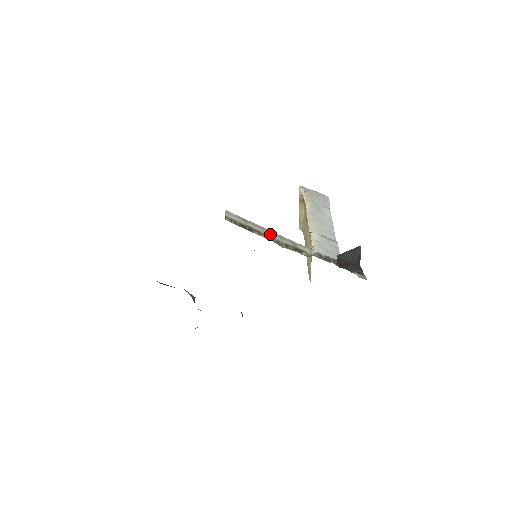
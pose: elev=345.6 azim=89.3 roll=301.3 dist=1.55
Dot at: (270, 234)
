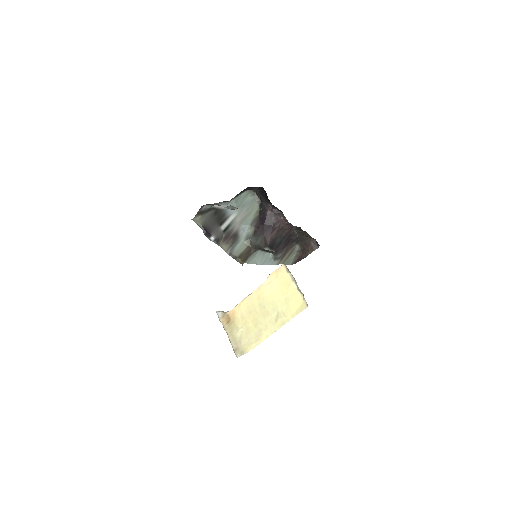
Dot at: occluded
